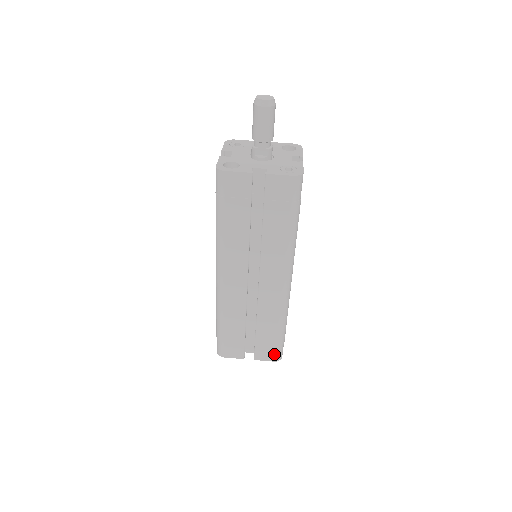
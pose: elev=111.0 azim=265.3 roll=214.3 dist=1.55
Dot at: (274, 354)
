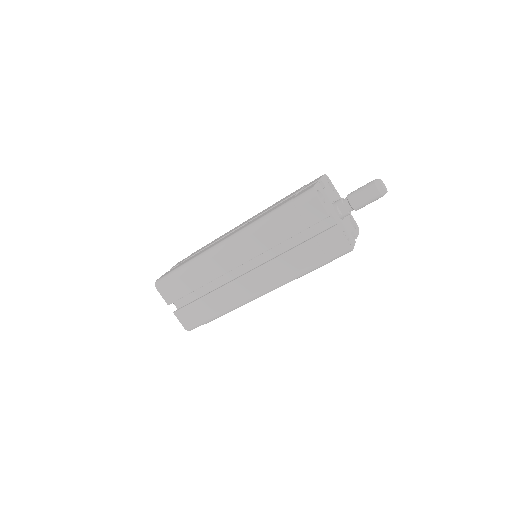
Dot at: (191, 324)
